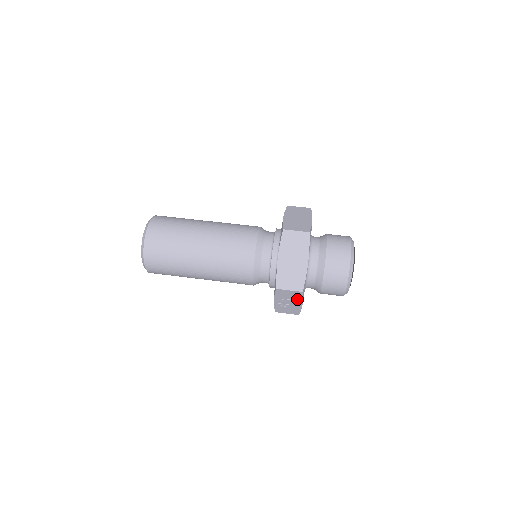
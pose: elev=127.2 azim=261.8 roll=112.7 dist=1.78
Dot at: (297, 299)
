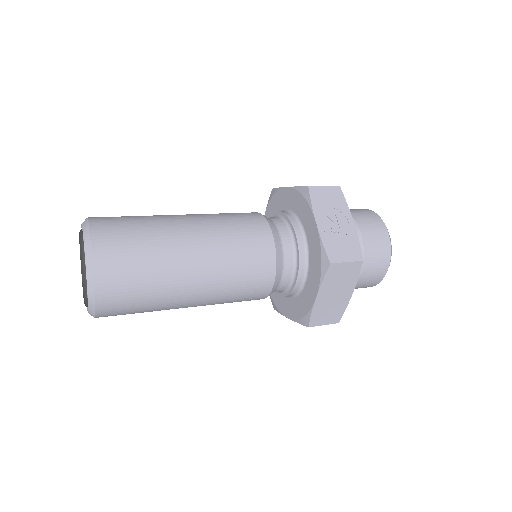
Dot at: (341, 209)
